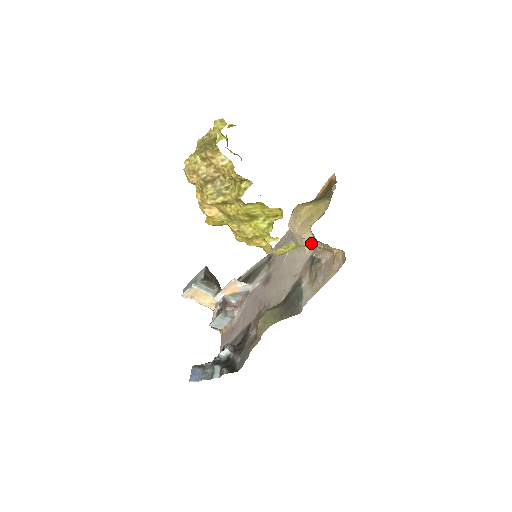
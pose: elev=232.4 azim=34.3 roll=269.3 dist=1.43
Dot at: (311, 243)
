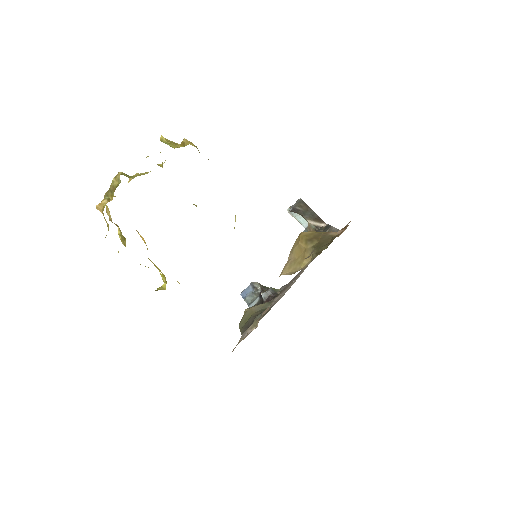
Dot at: occluded
